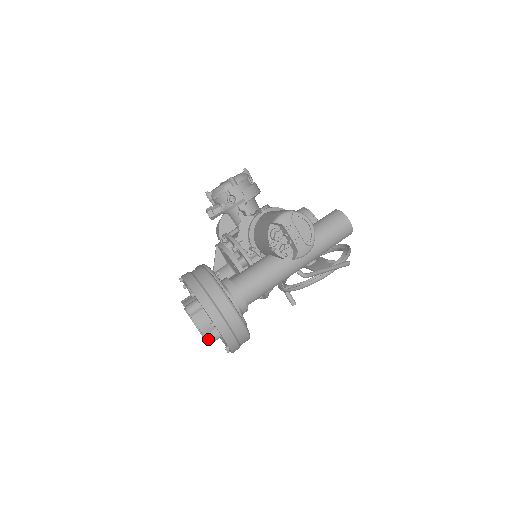
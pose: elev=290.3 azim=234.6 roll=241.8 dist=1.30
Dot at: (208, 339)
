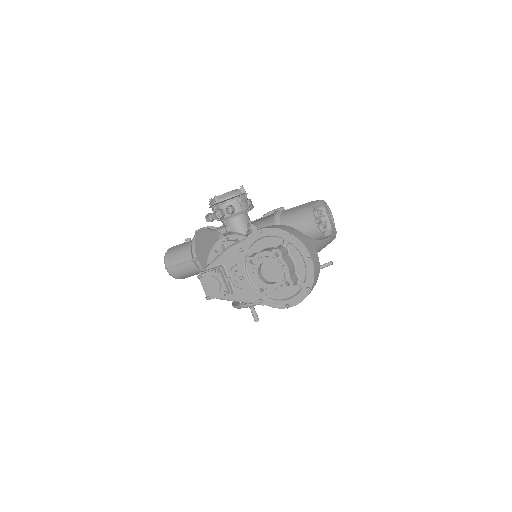
Dot at: (293, 281)
